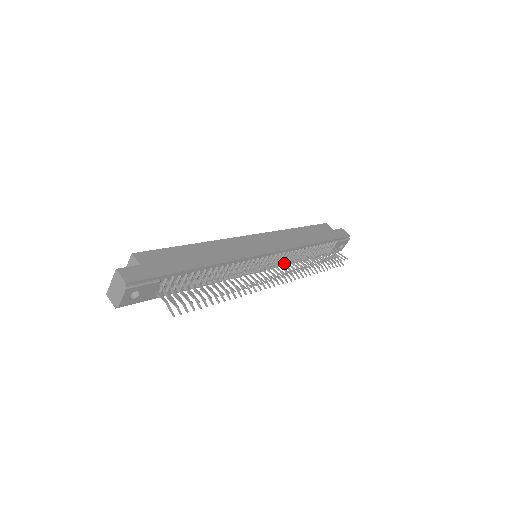
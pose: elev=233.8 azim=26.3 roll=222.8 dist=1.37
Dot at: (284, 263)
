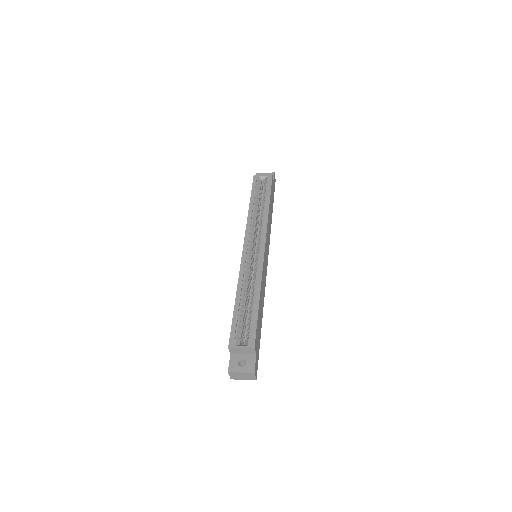
Dot at: occluded
